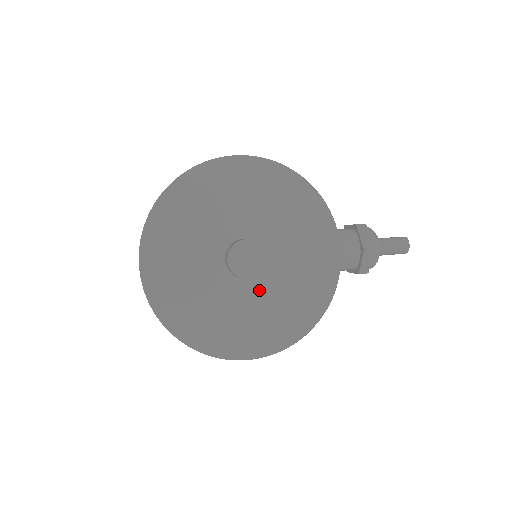
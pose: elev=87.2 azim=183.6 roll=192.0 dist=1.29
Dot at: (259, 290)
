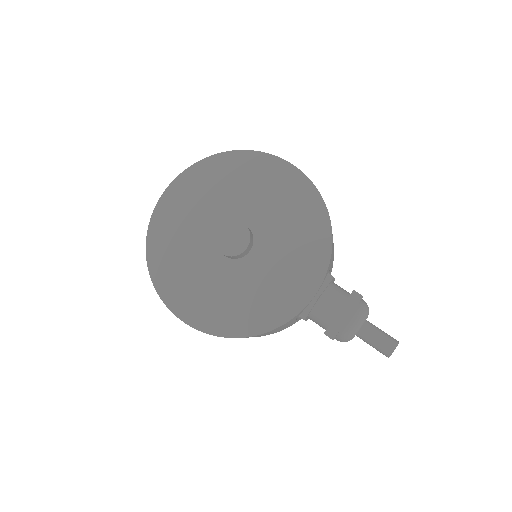
Dot at: (227, 272)
